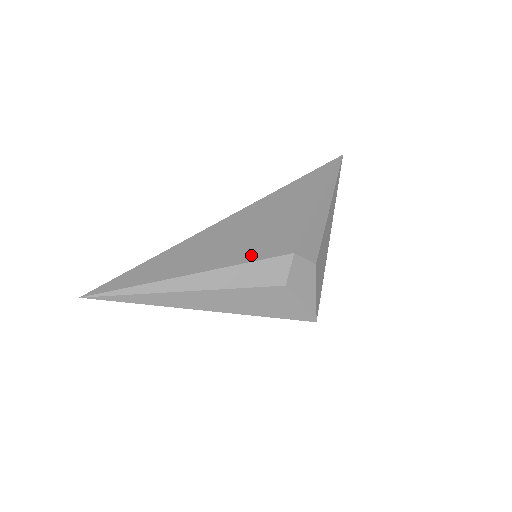
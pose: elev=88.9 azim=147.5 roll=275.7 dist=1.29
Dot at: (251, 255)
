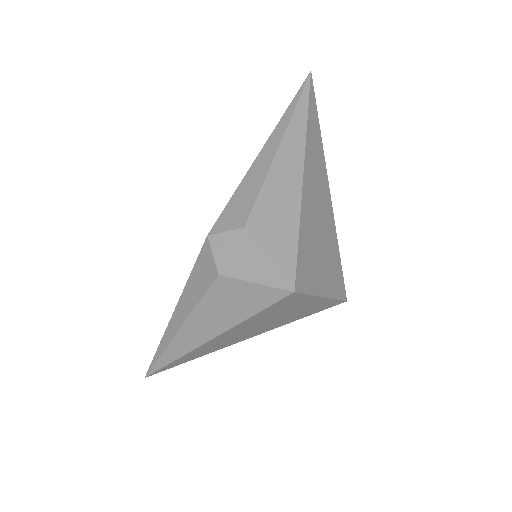
Dot at: occluded
